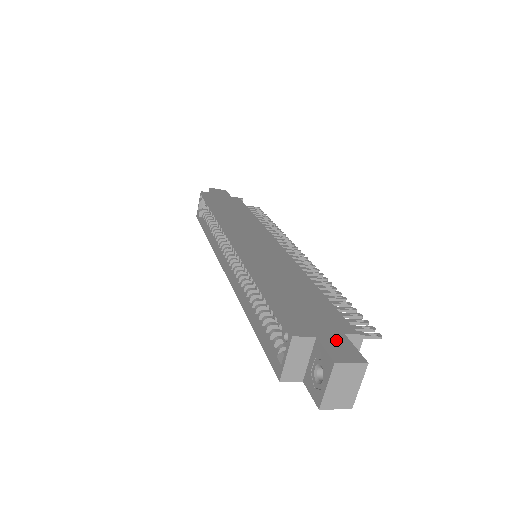
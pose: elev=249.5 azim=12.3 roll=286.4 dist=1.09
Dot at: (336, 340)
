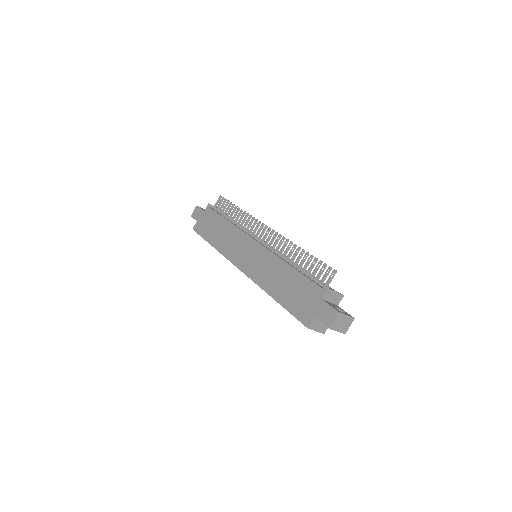
Dot at: (322, 310)
